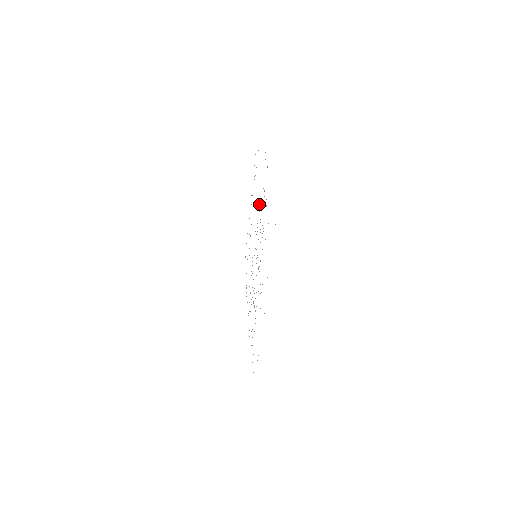
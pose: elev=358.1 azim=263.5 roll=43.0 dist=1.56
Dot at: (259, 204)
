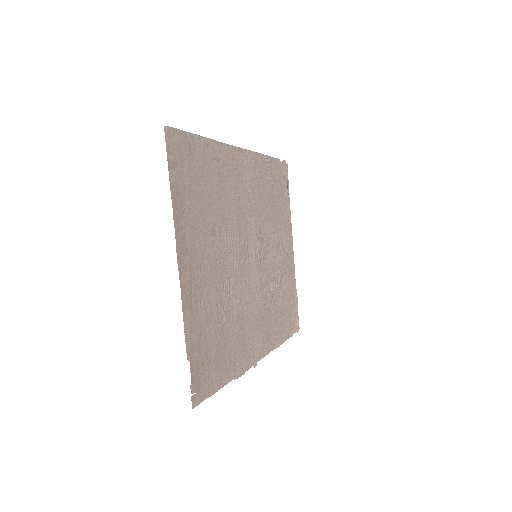
Dot at: (225, 238)
